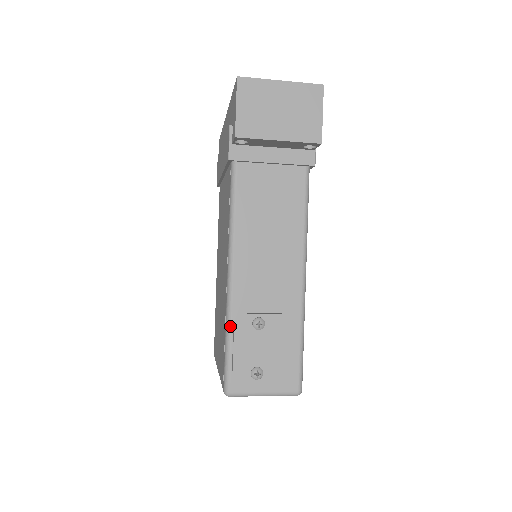
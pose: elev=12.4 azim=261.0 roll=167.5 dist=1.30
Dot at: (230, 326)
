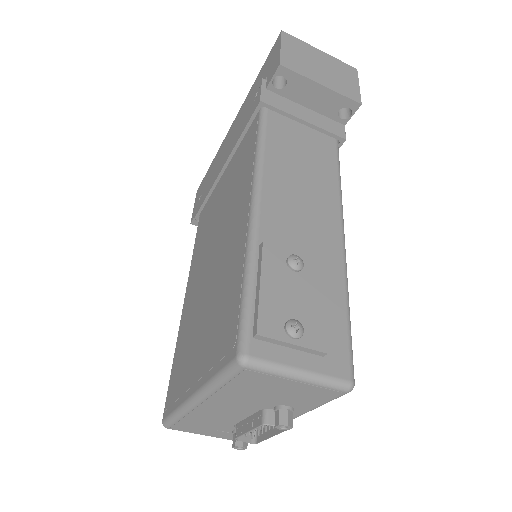
Dot at: (253, 260)
